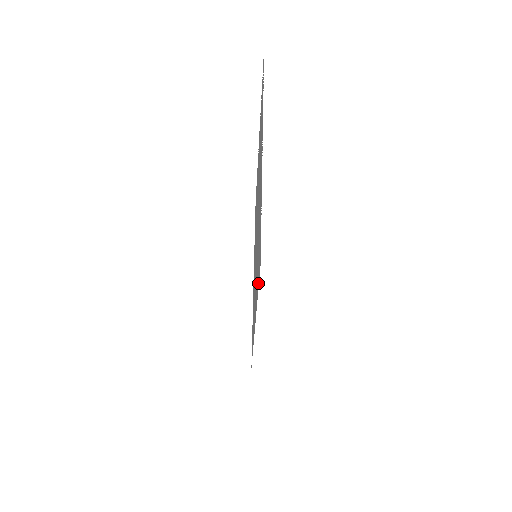
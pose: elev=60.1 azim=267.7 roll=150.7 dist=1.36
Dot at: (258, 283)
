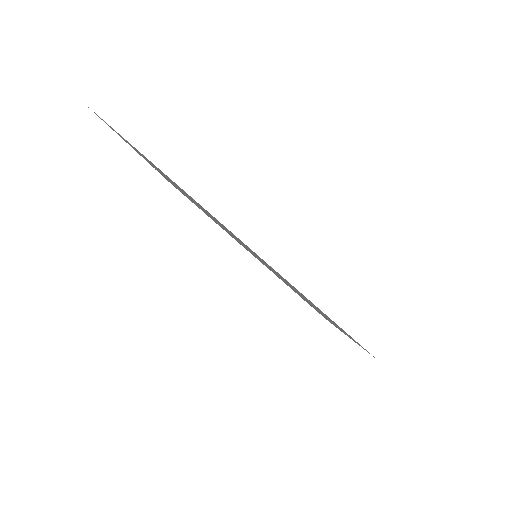
Dot at: occluded
